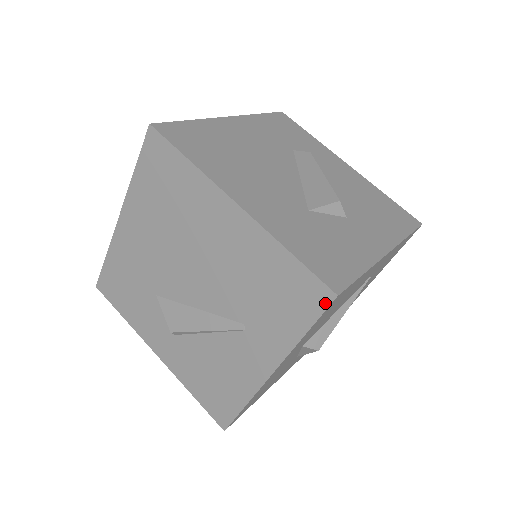
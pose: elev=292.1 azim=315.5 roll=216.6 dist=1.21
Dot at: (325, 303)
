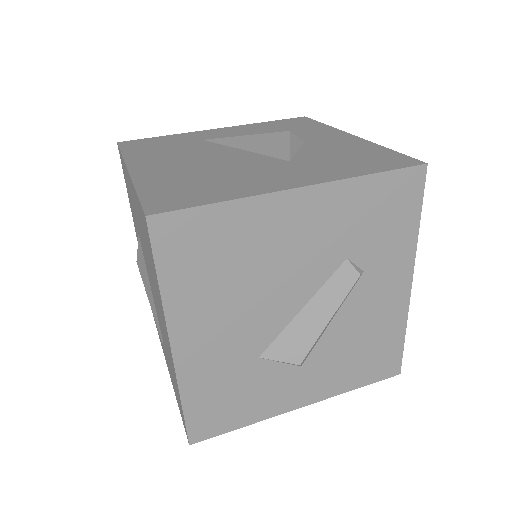
Dot at: occluded
